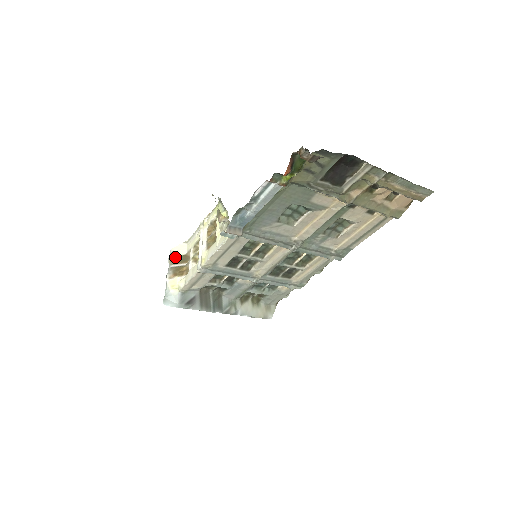
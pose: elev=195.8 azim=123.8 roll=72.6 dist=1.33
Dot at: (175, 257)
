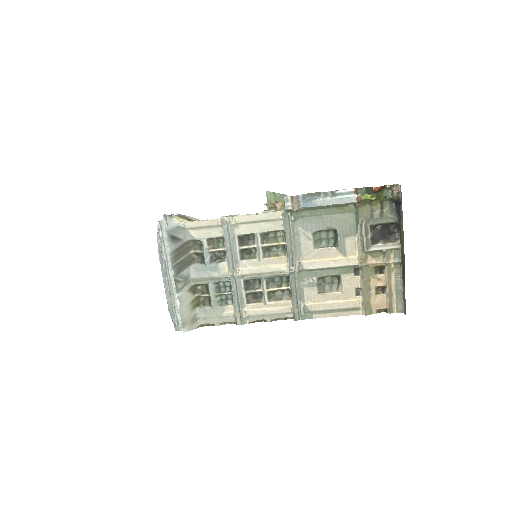
Dot at: occluded
